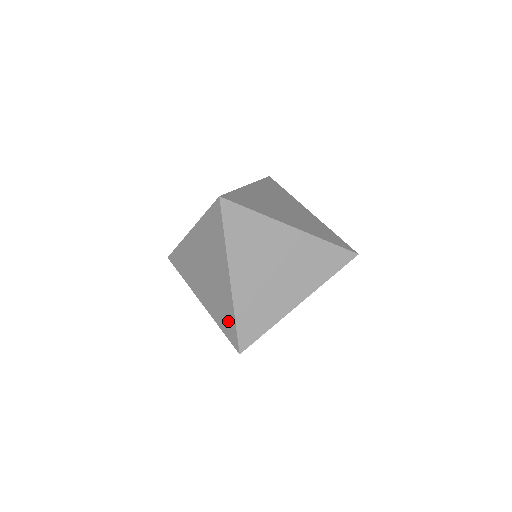
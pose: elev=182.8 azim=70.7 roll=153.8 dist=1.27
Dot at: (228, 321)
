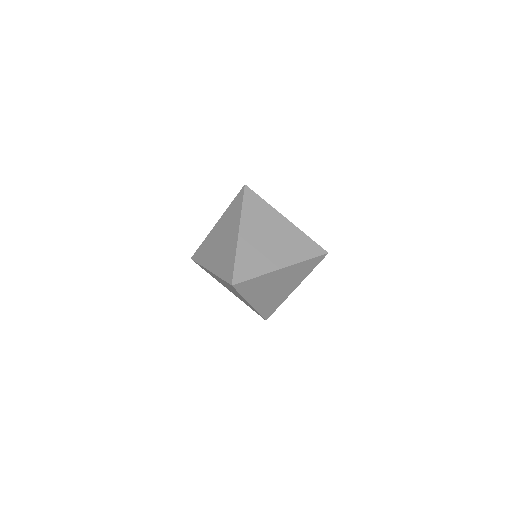
Dot at: (229, 265)
